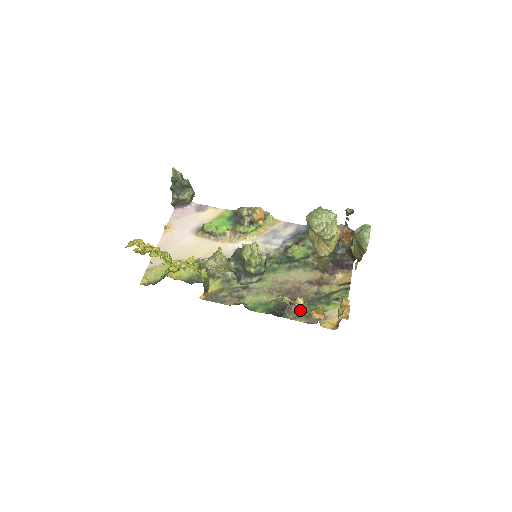
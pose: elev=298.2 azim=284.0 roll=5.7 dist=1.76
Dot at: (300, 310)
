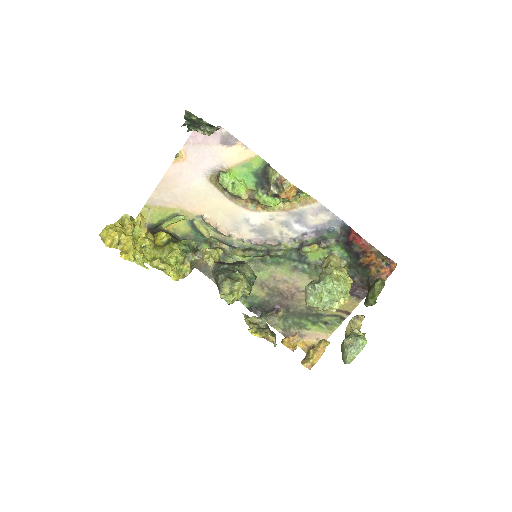
Dot at: (282, 318)
